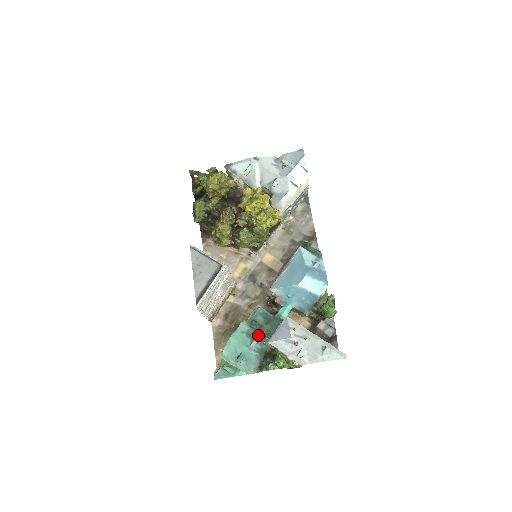
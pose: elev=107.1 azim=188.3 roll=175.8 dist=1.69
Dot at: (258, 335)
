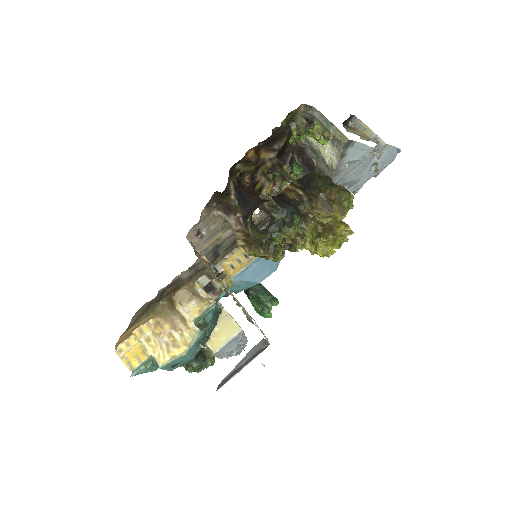
Dot at: (204, 340)
